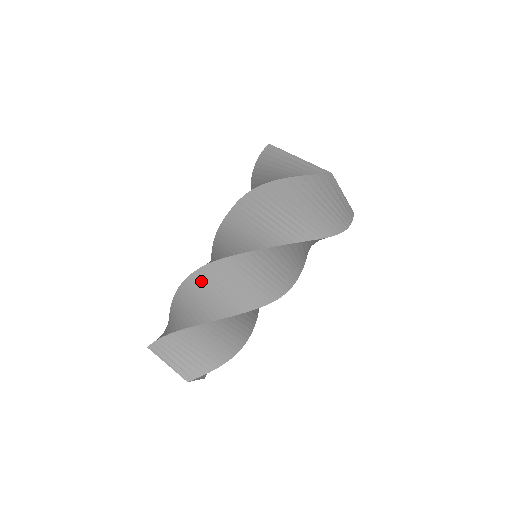
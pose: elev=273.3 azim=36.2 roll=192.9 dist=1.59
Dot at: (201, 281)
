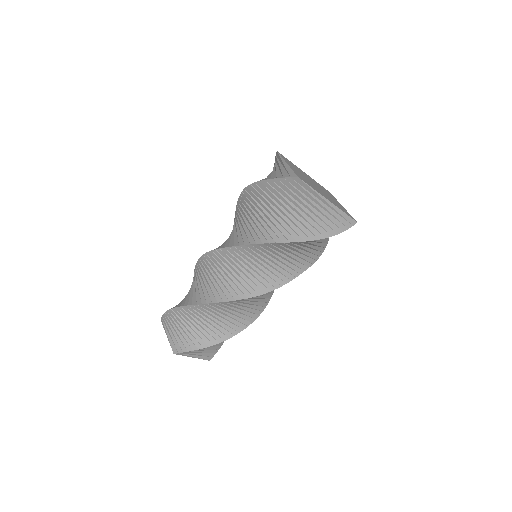
Dot at: (199, 270)
